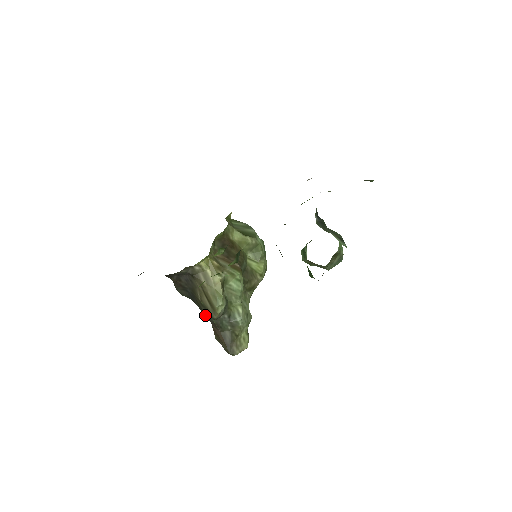
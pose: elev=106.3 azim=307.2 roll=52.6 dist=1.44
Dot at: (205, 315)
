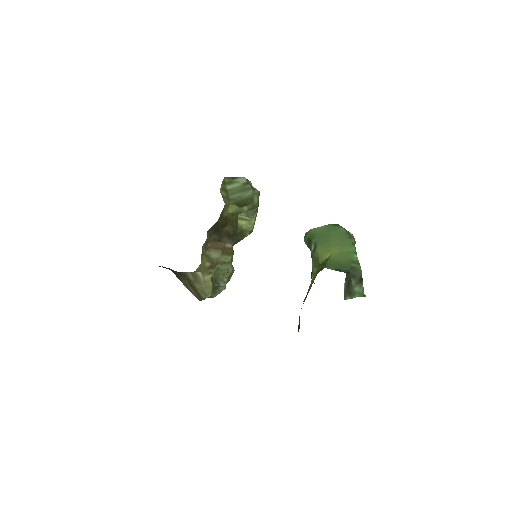
Dot at: occluded
